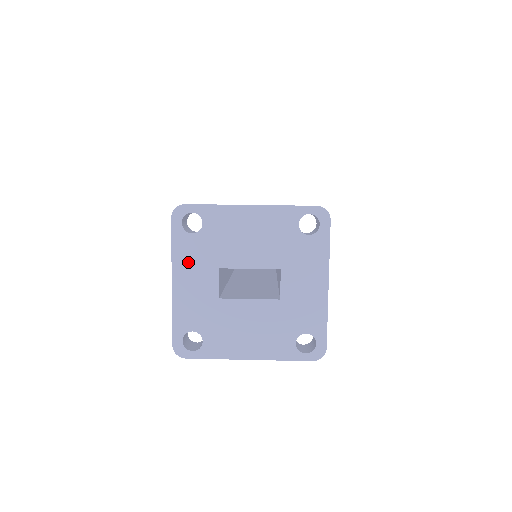
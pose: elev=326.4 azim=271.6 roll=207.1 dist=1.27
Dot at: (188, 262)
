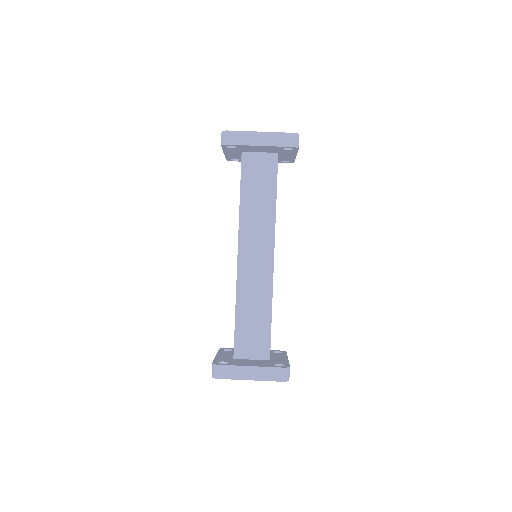
Dot at: occluded
